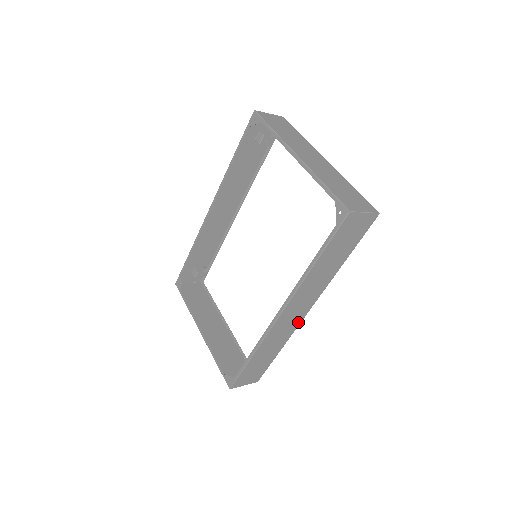
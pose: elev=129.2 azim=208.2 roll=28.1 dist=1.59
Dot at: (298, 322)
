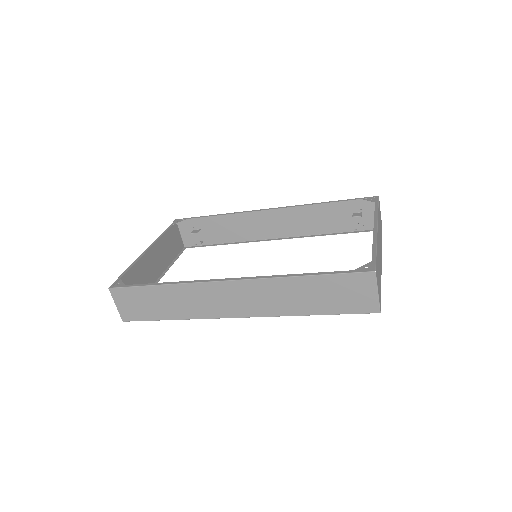
Dot at: (220, 314)
